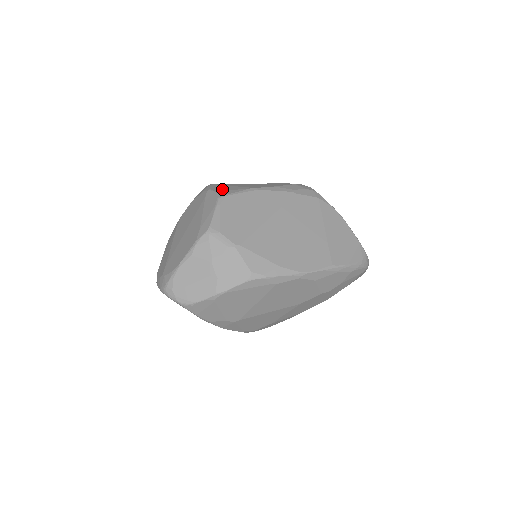
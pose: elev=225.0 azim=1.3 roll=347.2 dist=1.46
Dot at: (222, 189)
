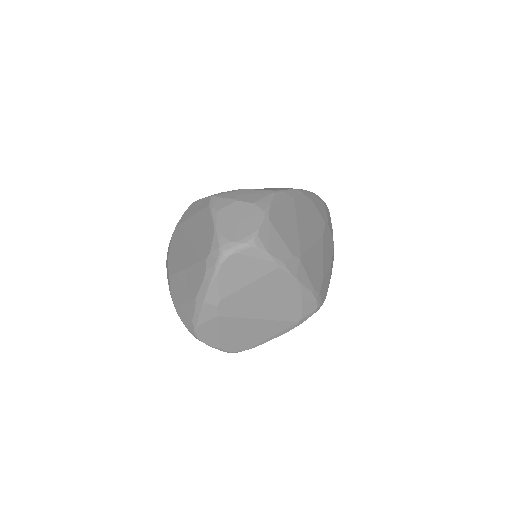
Dot at: occluded
